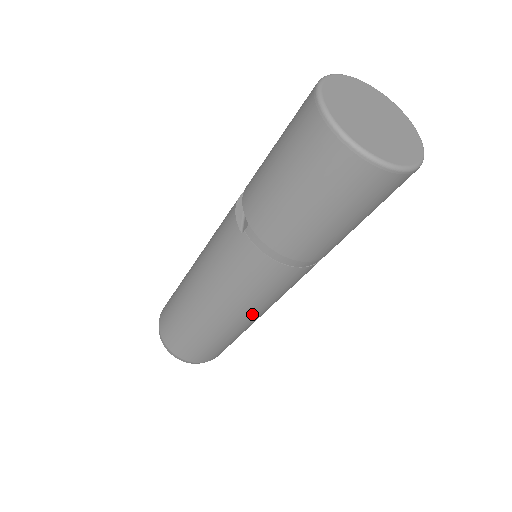
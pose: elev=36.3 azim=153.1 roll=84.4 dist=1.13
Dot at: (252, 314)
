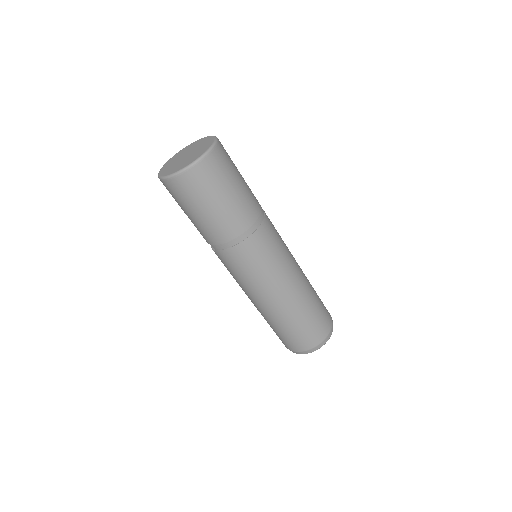
Dot at: (280, 284)
